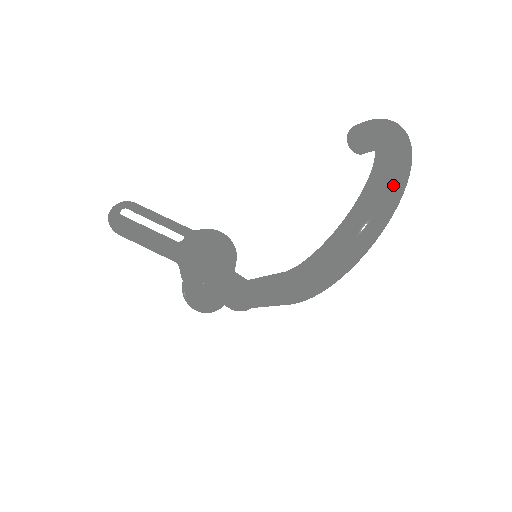
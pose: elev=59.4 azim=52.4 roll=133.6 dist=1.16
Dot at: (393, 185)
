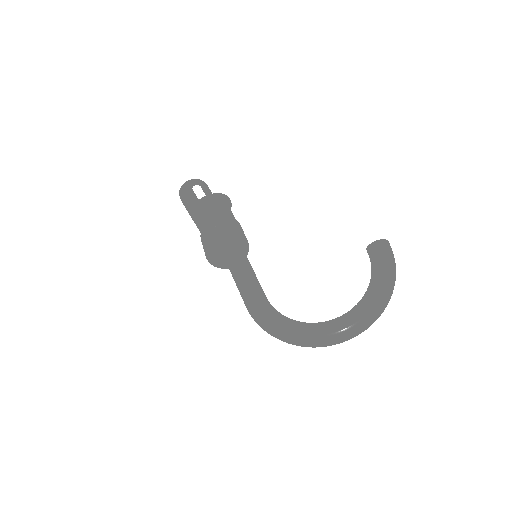
Dot at: (346, 339)
